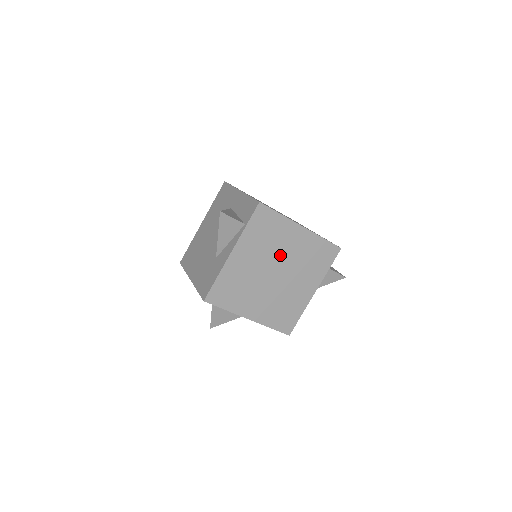
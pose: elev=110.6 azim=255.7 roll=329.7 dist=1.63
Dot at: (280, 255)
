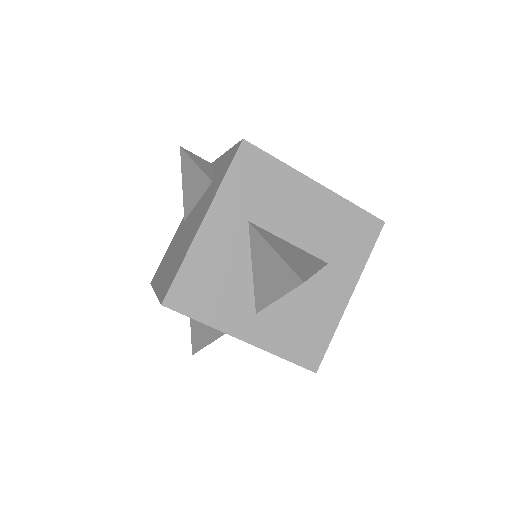
Dot at: occluded
